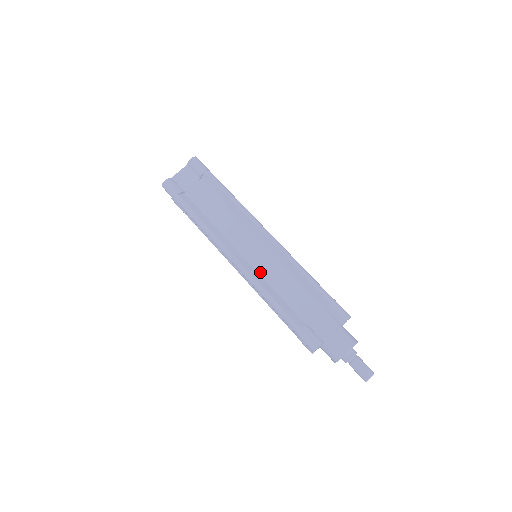
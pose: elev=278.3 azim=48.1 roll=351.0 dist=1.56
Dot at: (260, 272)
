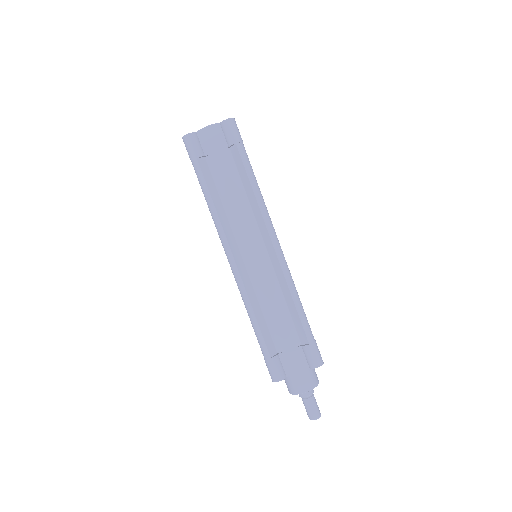
Dot at: (253, 282)
